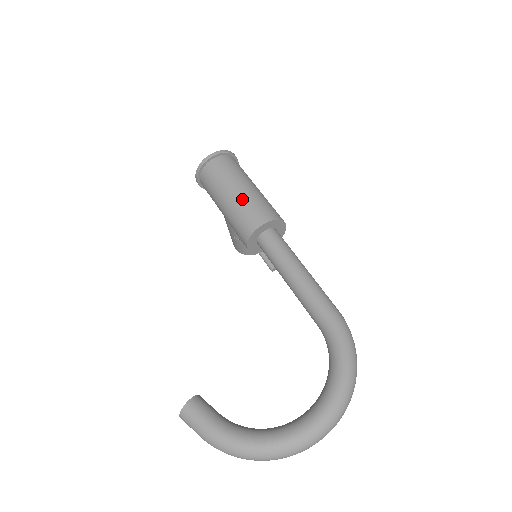
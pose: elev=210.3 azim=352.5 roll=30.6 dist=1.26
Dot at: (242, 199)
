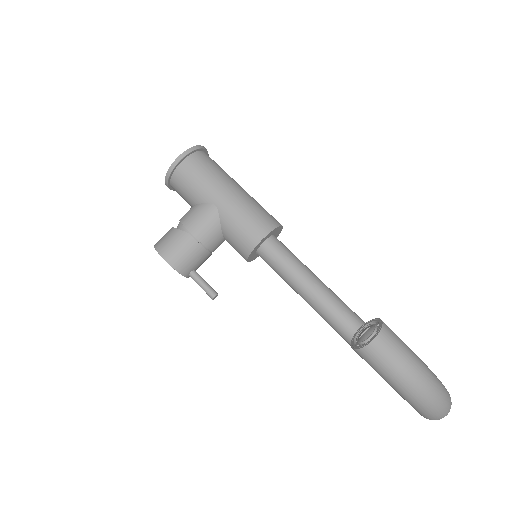
Dot at: (253, 198)
